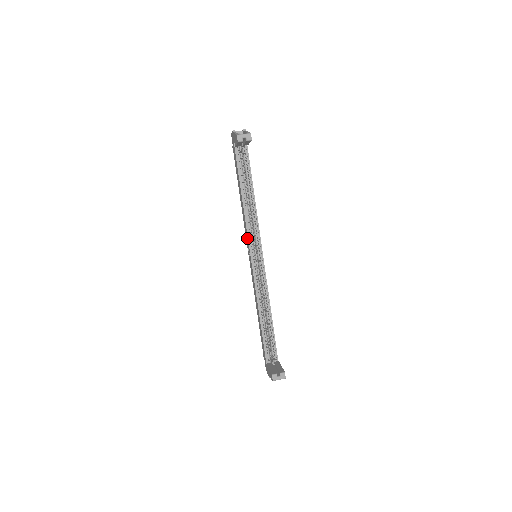
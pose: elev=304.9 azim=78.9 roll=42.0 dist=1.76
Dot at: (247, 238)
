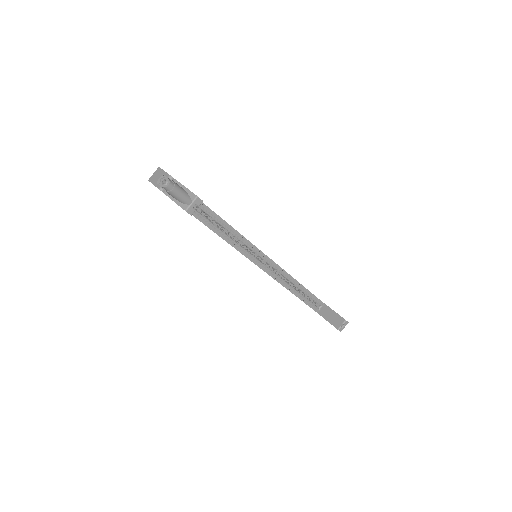
Dot at: occluded
